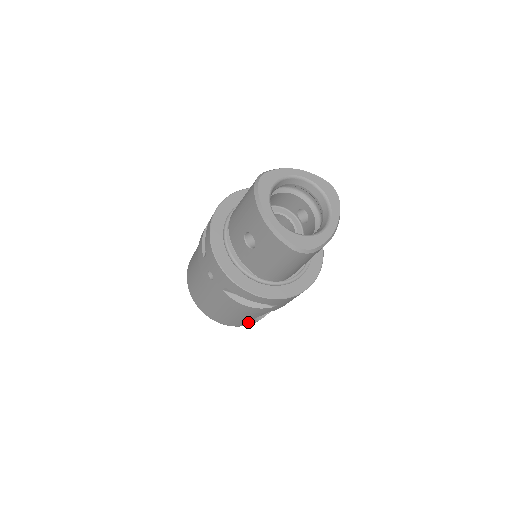
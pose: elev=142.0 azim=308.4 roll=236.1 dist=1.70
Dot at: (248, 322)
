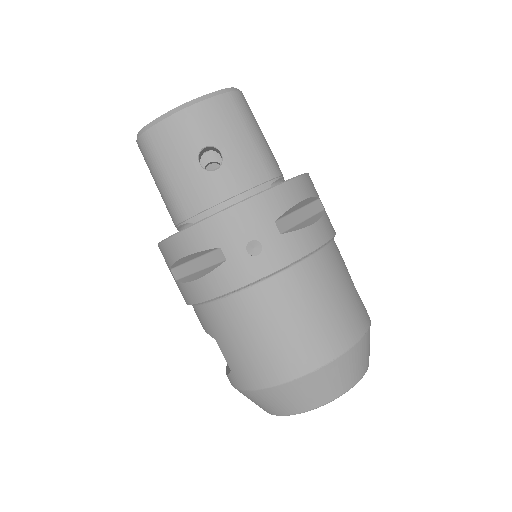
Dot at: (360, 301)
